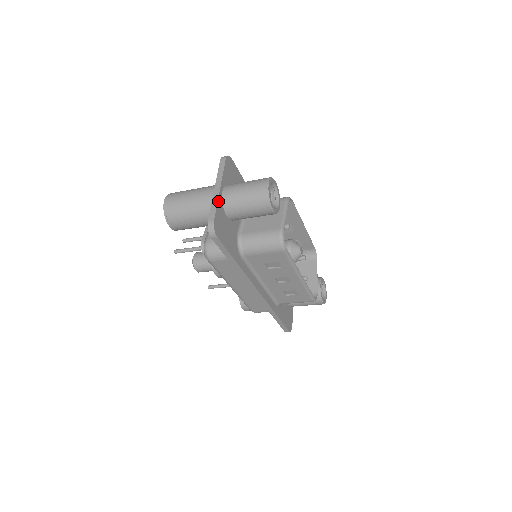
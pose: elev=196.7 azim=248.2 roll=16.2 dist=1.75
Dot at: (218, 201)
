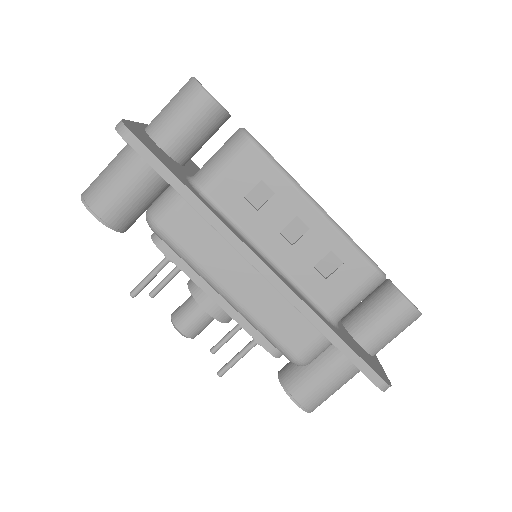
Dot at: (135, 123)
